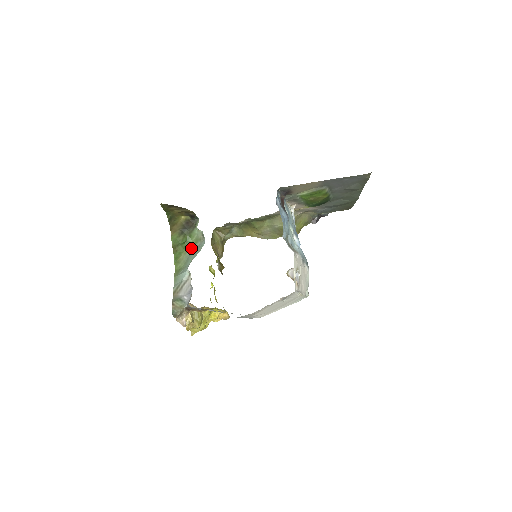
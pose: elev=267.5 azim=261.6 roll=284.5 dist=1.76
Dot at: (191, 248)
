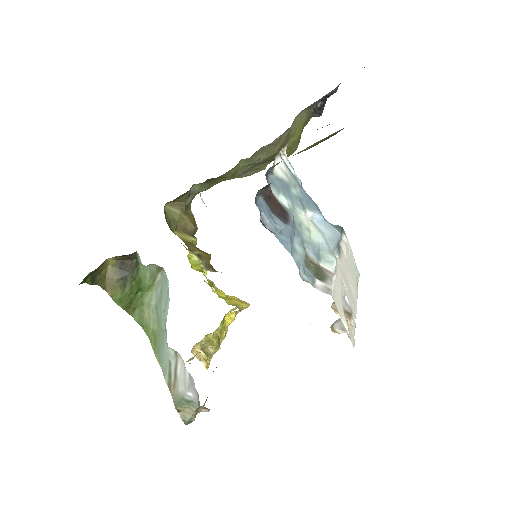
Dot at: (152, 293)
